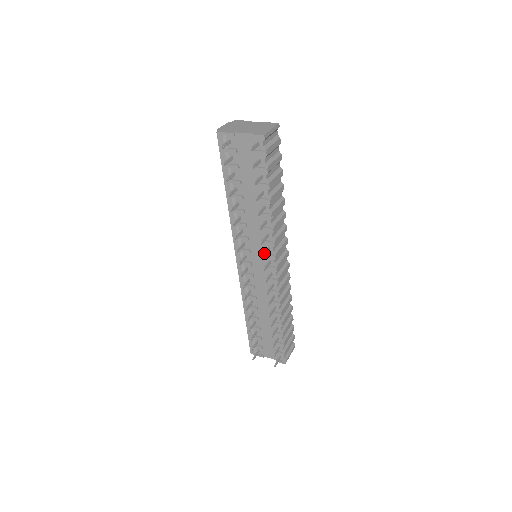
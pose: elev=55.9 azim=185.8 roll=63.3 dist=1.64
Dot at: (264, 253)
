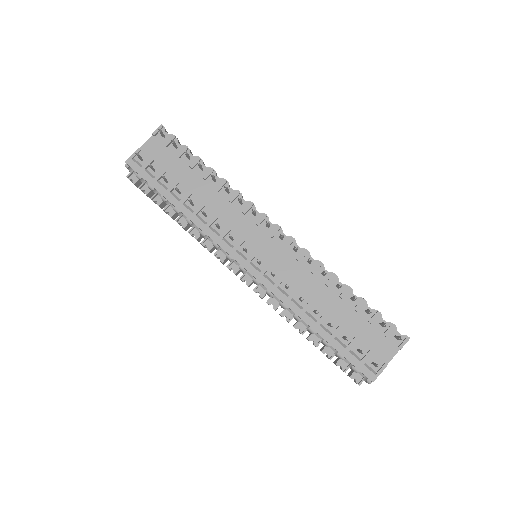
Dot at: (252, 210)
